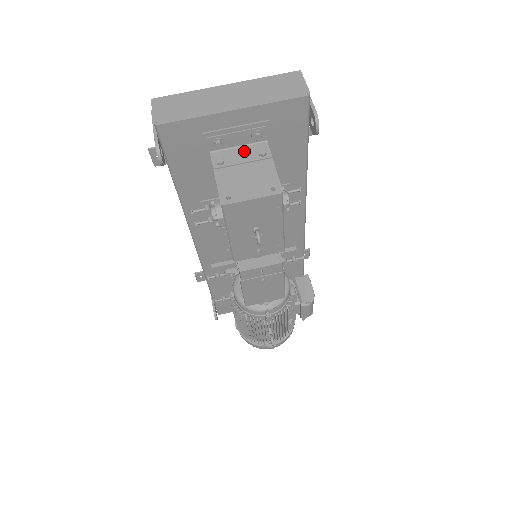
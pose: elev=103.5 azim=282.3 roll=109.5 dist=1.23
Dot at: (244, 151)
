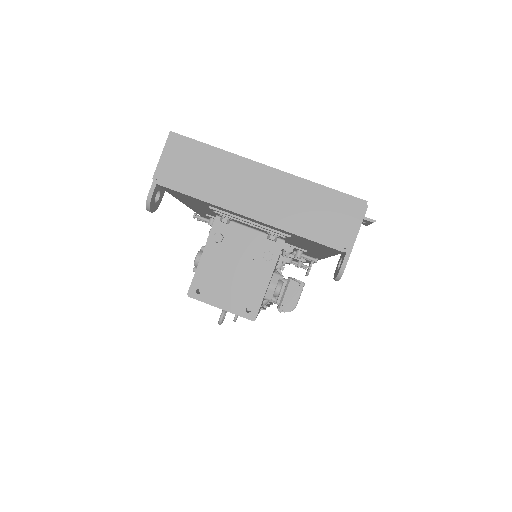
Dot at: (252, 238)
